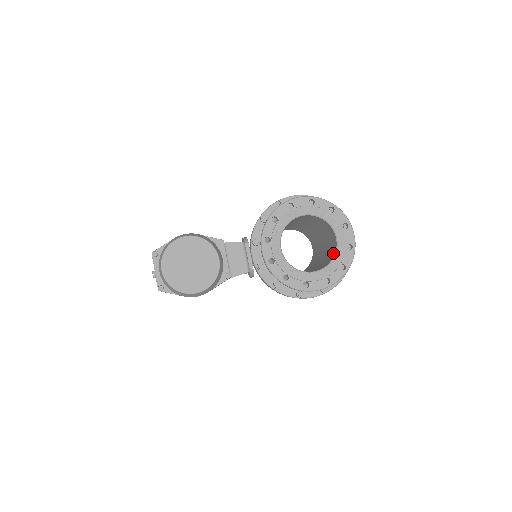
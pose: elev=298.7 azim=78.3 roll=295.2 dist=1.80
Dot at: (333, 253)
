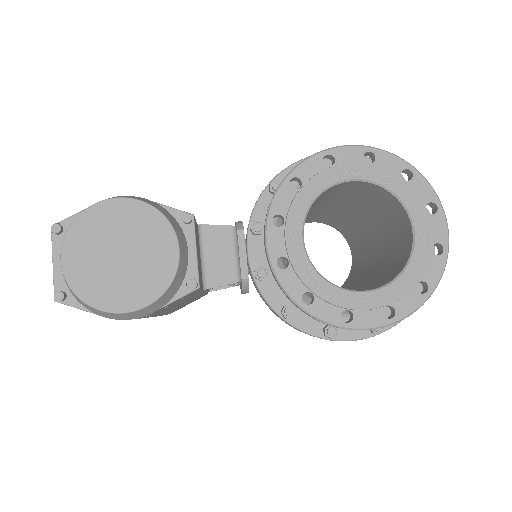
Dot at: (403, 259)
